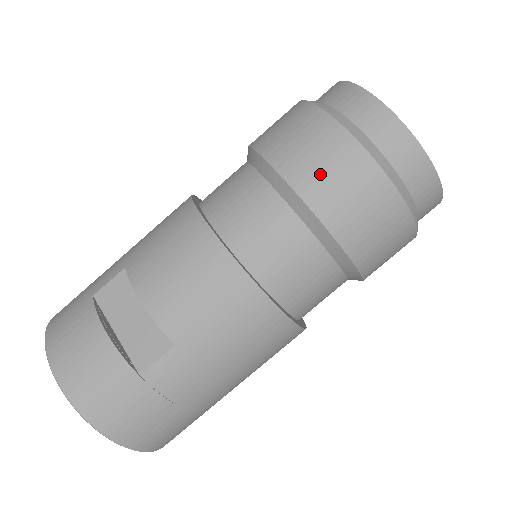
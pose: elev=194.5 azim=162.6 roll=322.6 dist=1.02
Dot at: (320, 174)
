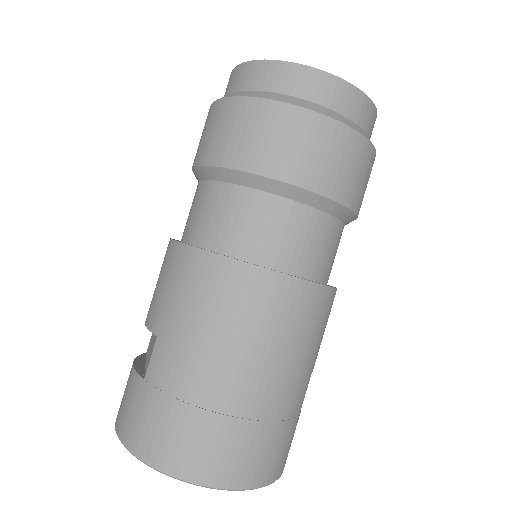
Dot at: (202, 141)
